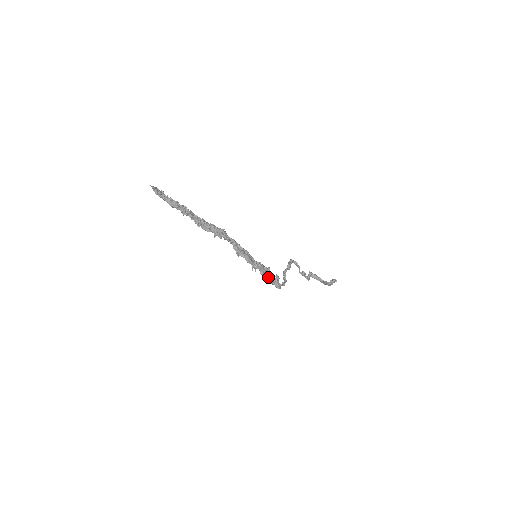
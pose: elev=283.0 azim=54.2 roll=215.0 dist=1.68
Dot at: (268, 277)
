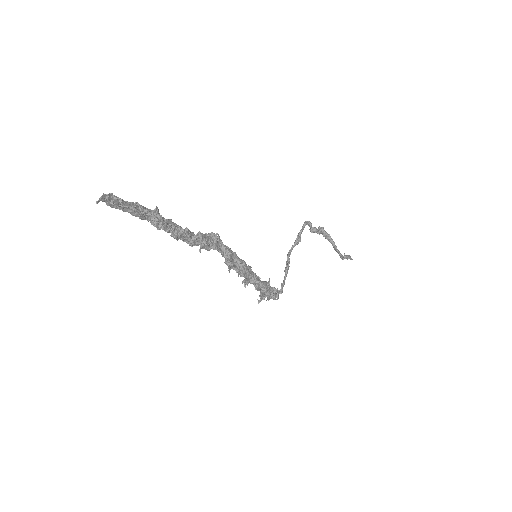
Dot at: (264, 294)
